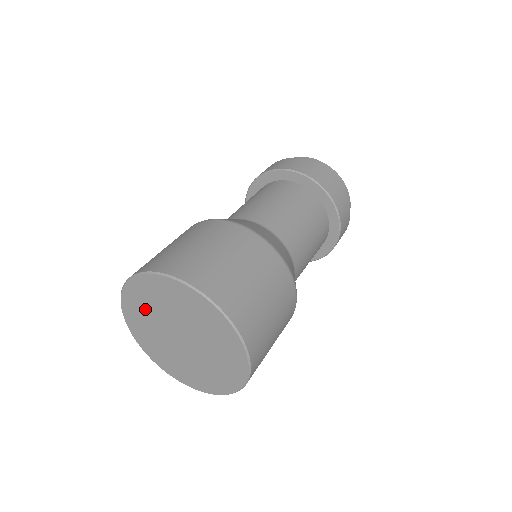
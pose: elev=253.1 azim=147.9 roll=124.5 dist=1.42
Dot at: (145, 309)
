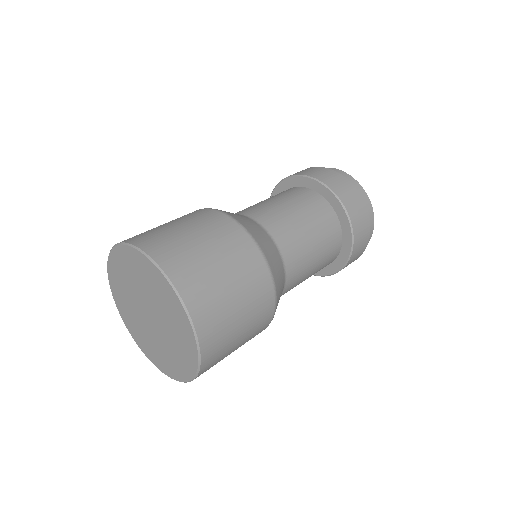
Dot at: (125, 298)
